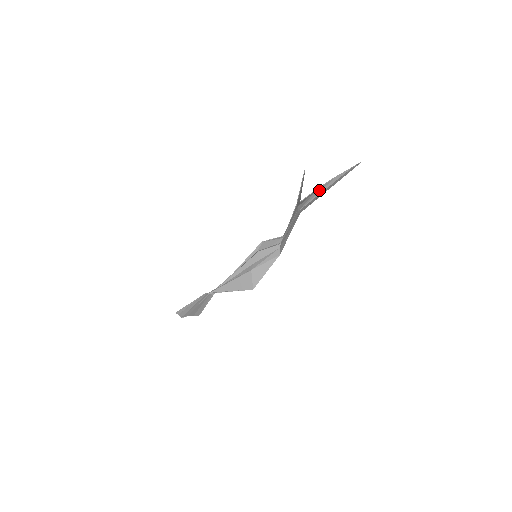
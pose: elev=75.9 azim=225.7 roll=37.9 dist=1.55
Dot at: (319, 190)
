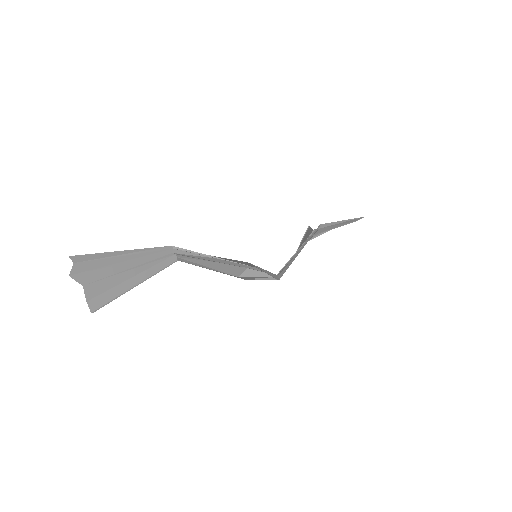
Dot at: (330, 228)
